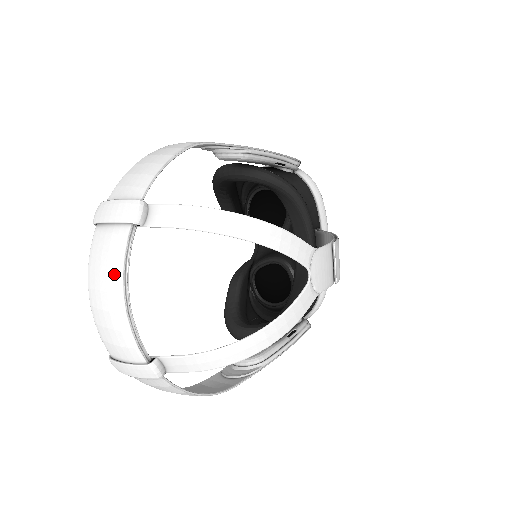
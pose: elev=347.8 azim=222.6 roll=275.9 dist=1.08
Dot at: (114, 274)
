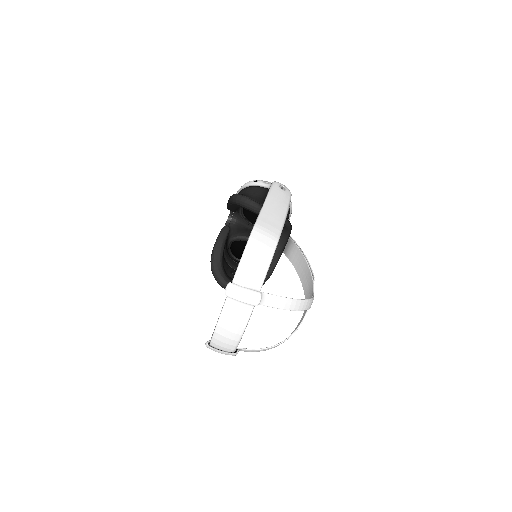
Dot at: (240, 327)
